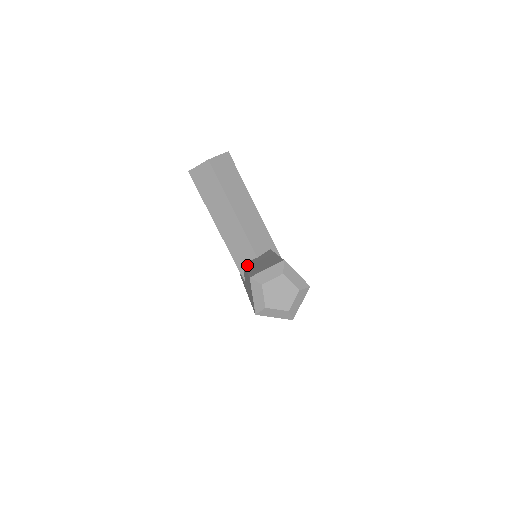
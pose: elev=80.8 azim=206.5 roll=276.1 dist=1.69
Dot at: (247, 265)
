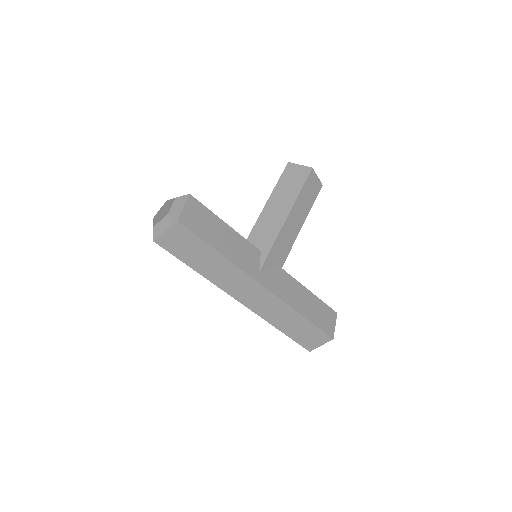
Dot at: occluded
